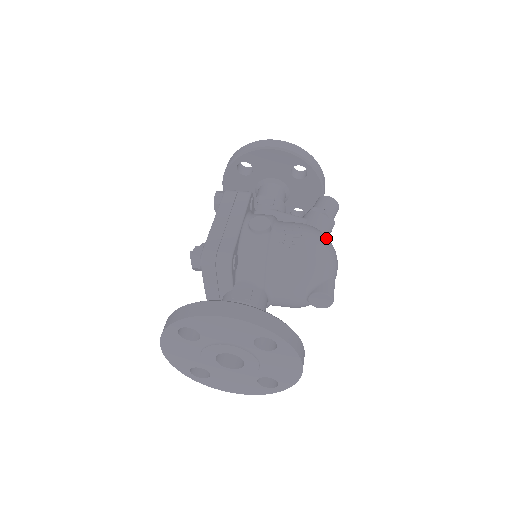
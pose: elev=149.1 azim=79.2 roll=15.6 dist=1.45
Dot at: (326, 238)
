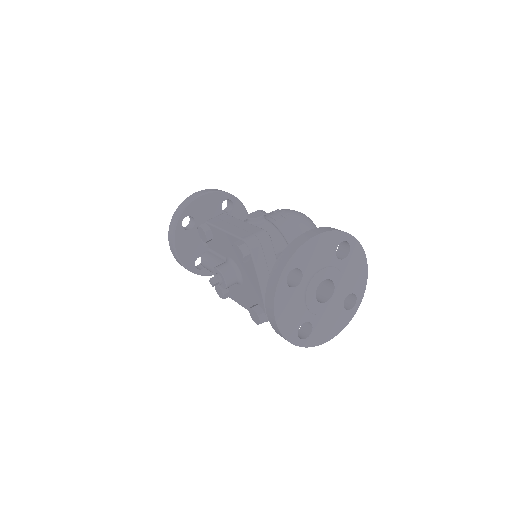
Dot at: occluded
